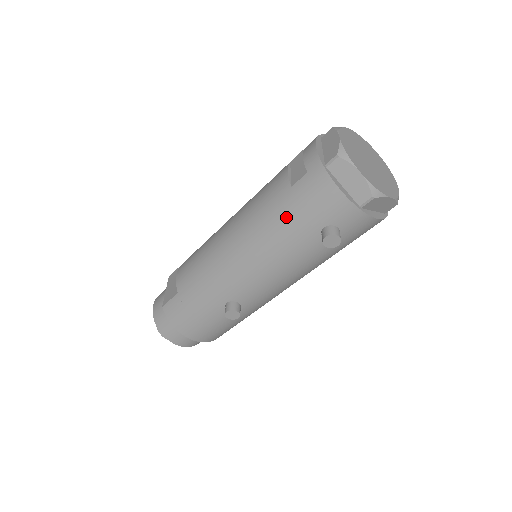
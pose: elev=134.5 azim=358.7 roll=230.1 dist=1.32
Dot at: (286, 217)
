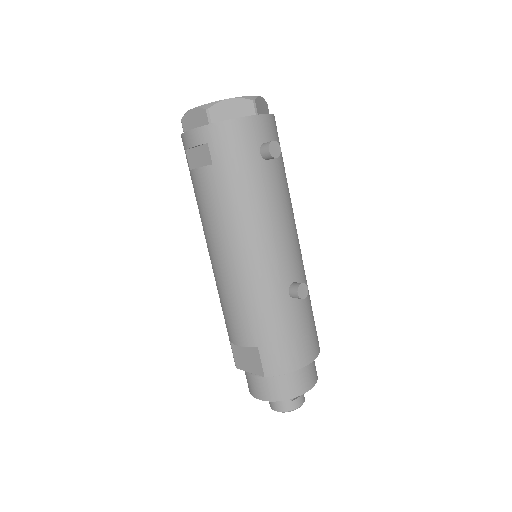
Dot at: (236, 181)
